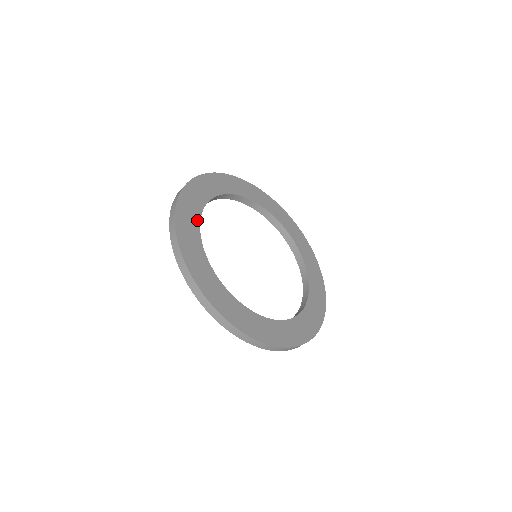
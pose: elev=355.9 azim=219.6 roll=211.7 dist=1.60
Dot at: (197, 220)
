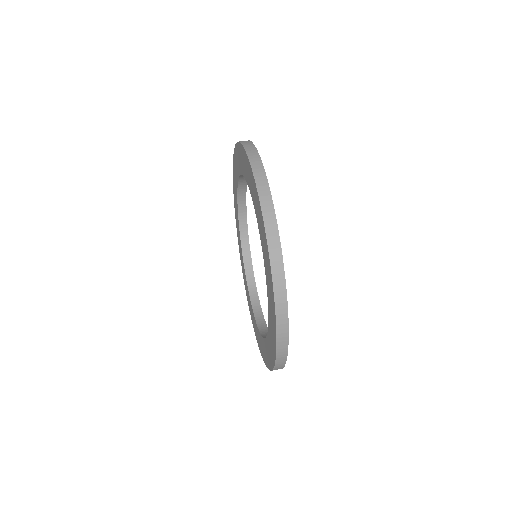
Dot at: occluded
